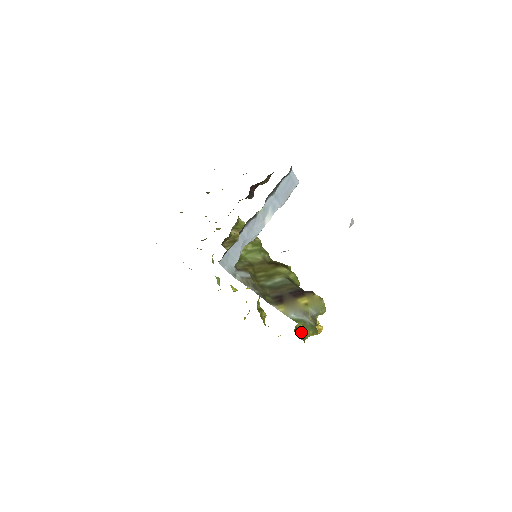
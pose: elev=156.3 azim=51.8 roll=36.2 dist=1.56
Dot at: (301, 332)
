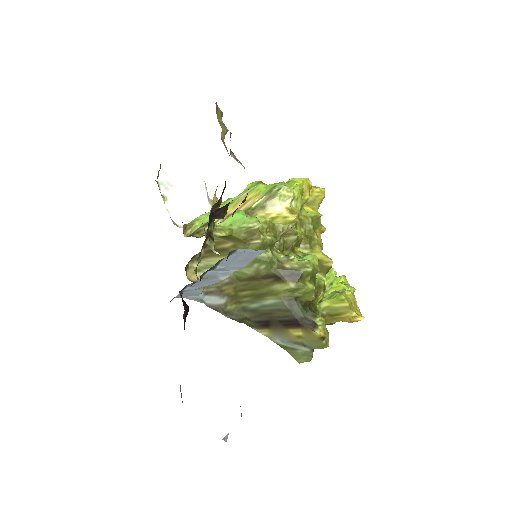
Dot at: occluded
